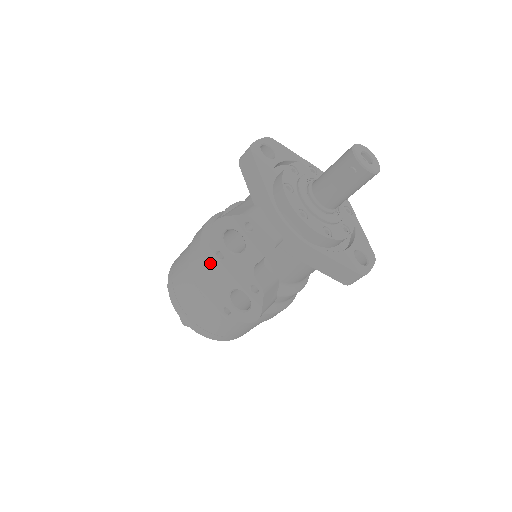
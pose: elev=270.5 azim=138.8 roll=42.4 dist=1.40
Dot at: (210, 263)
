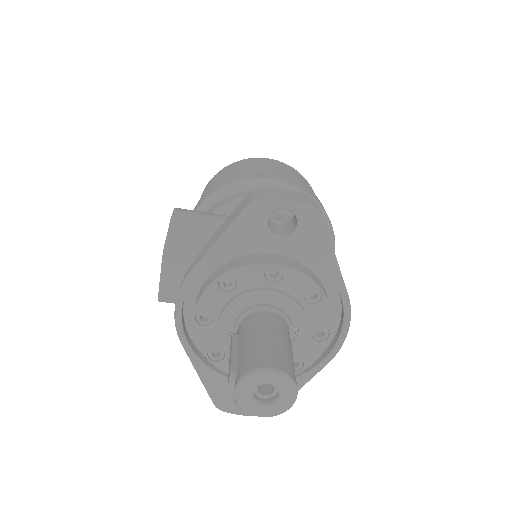
Dot at: occluded
